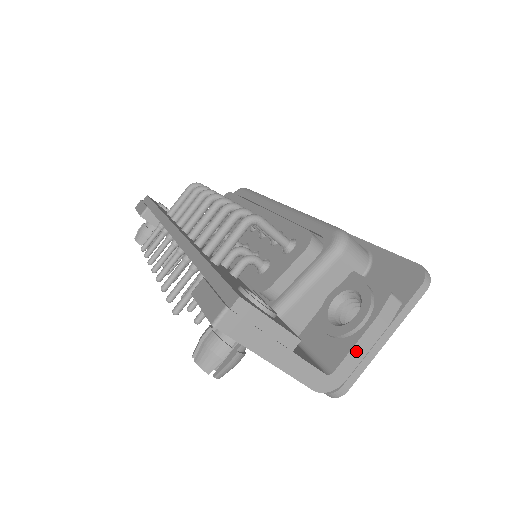
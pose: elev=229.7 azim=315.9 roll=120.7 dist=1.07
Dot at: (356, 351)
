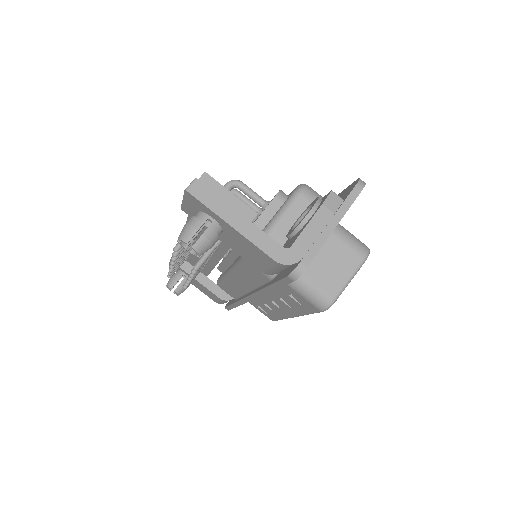
Dot at: (308, 232)
